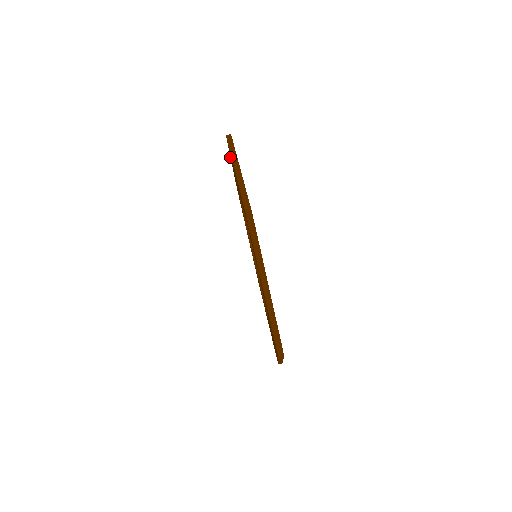
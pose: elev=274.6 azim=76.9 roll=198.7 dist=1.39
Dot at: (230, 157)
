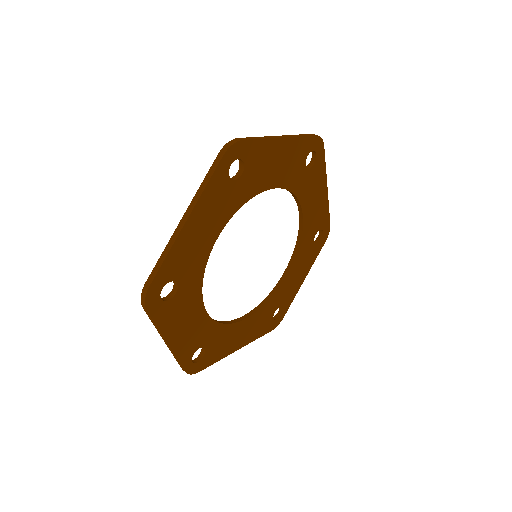
Dot at: occluded
